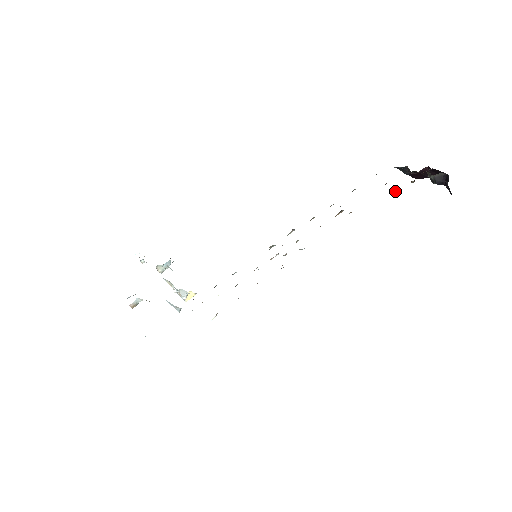
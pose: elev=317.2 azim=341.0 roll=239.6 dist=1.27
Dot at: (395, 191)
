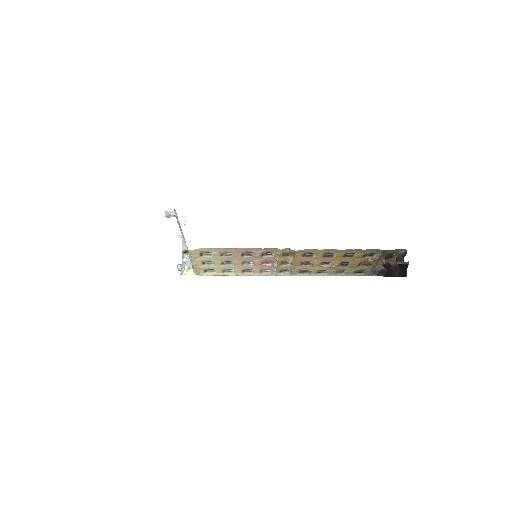
Dot at: (370, 259)
